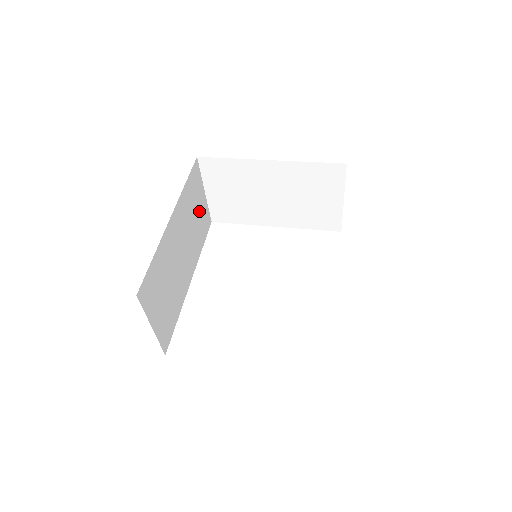
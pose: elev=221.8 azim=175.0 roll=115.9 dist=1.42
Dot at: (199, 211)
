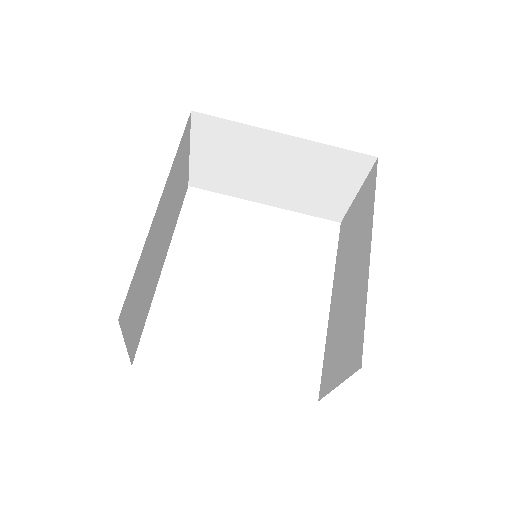
Dot at: (181, 178)
